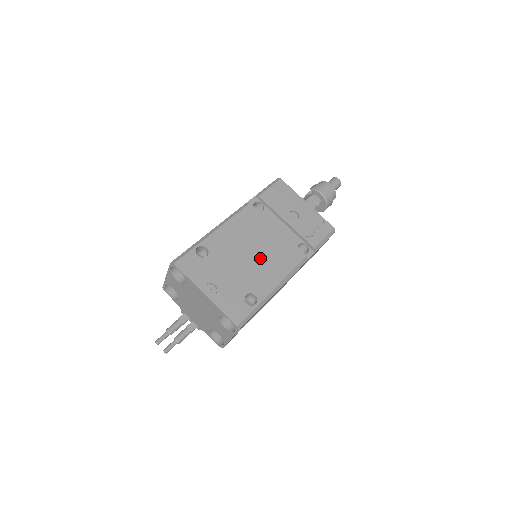
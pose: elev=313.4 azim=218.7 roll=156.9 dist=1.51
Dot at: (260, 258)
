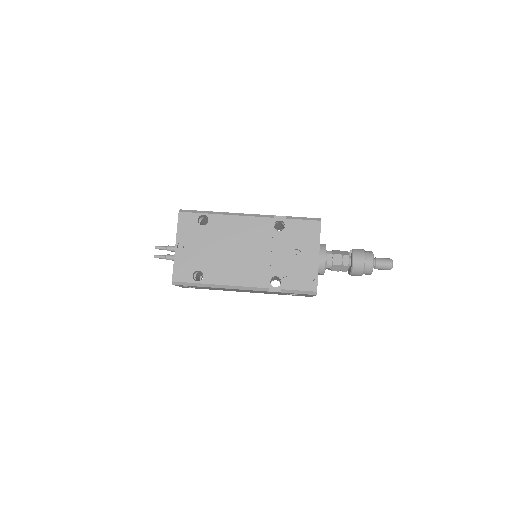
Dot at: (235, 258)
